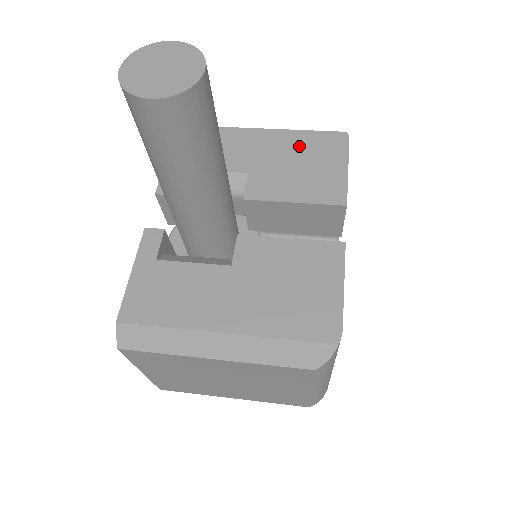
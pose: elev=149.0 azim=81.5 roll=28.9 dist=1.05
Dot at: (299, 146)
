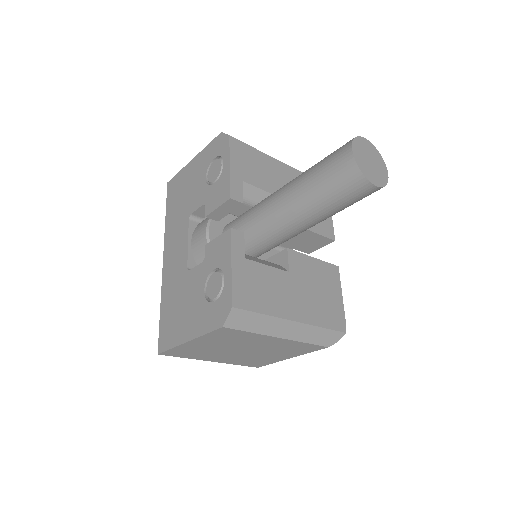
Dot at: occluded
